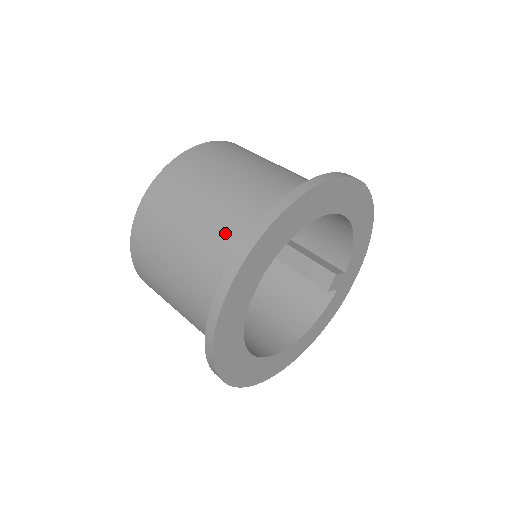
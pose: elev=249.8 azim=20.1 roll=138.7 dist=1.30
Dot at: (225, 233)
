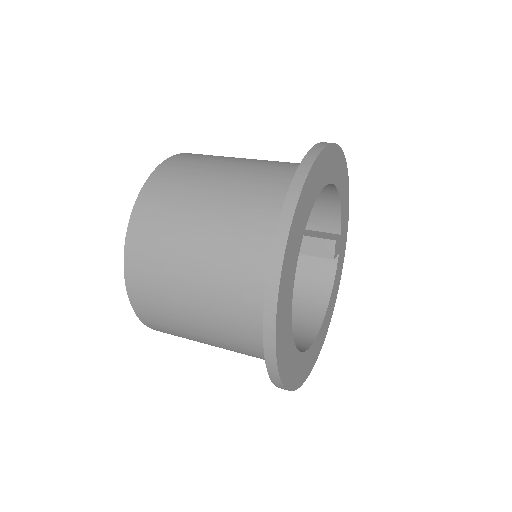
Dot at: (238, 250)
